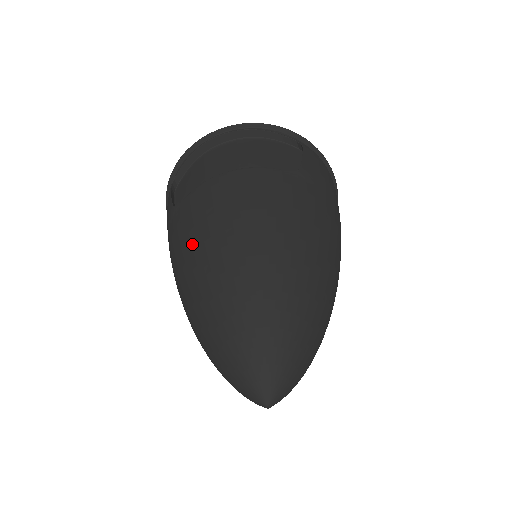
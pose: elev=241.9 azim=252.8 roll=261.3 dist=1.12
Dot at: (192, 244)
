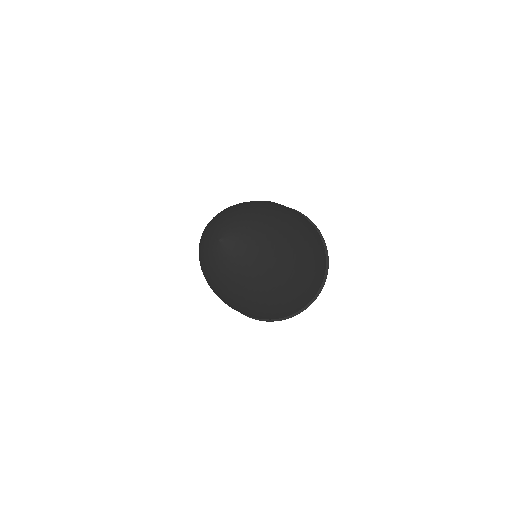
Dot at: occluded
